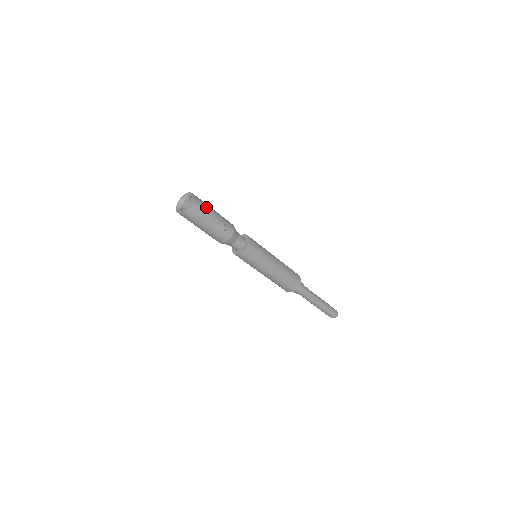
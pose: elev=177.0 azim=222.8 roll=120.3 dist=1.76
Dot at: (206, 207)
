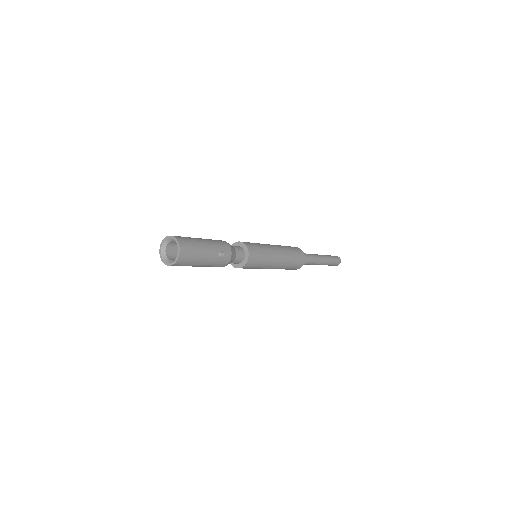
Dot at: (196, 246)
